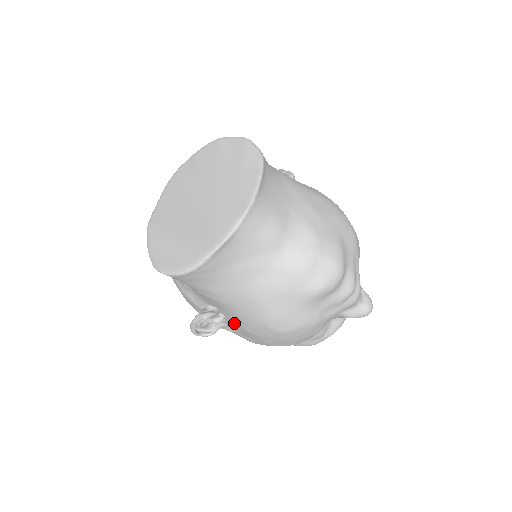
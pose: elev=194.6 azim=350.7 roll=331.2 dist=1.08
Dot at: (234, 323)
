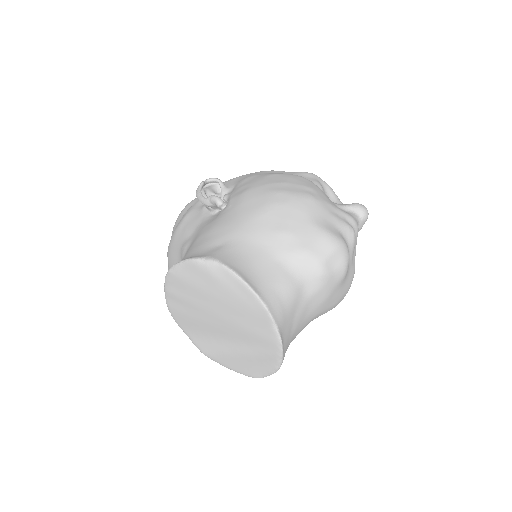
Dot at: occluded
